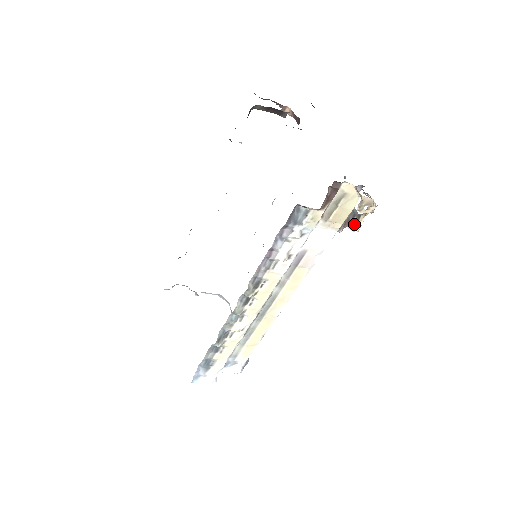
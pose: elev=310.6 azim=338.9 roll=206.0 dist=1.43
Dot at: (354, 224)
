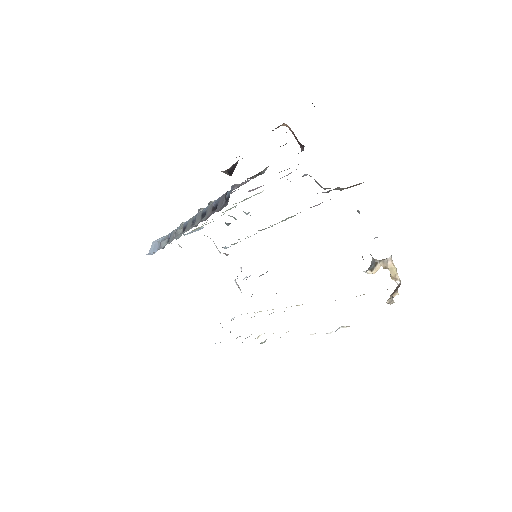
Dot at: (370, 270)
